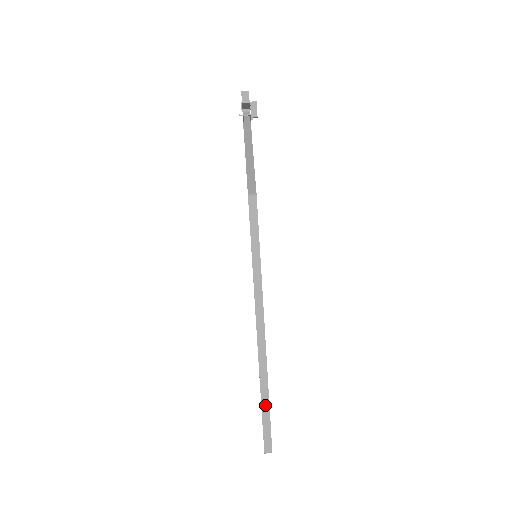
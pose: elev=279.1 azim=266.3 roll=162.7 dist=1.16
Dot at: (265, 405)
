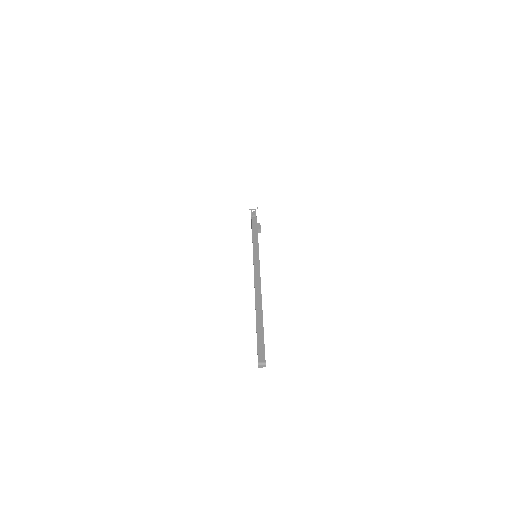
Dot at: (259, 325)
